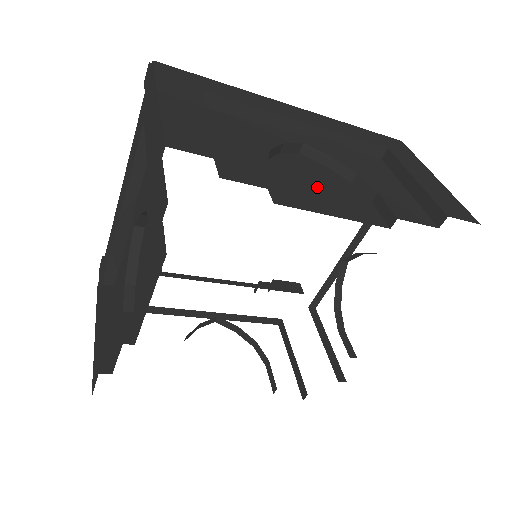
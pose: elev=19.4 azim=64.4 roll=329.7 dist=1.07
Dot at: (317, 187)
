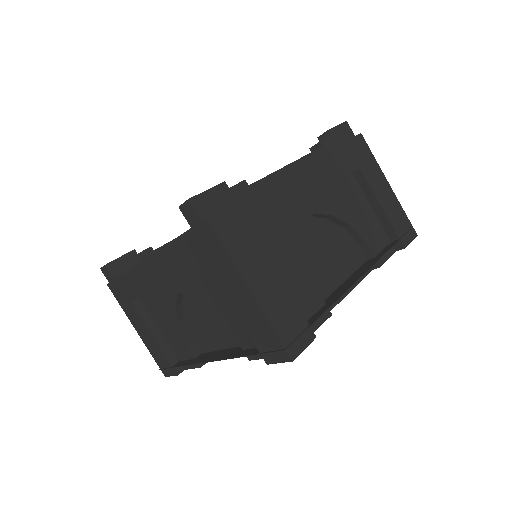
Dot at: (333, 262)
